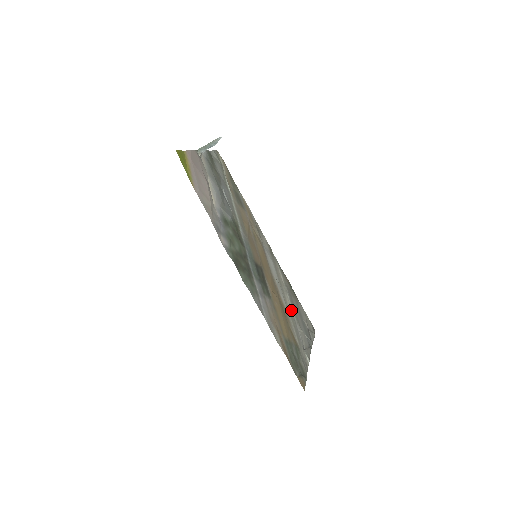
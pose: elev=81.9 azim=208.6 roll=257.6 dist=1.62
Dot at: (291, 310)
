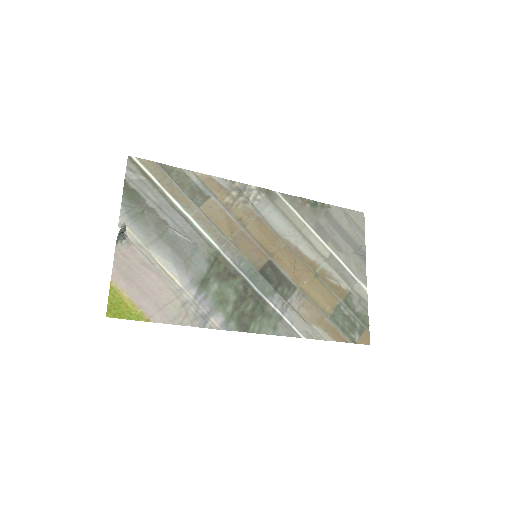
Dot at: (324, 250)
